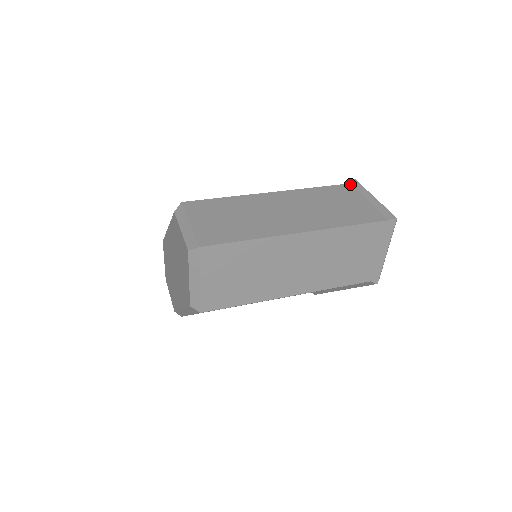
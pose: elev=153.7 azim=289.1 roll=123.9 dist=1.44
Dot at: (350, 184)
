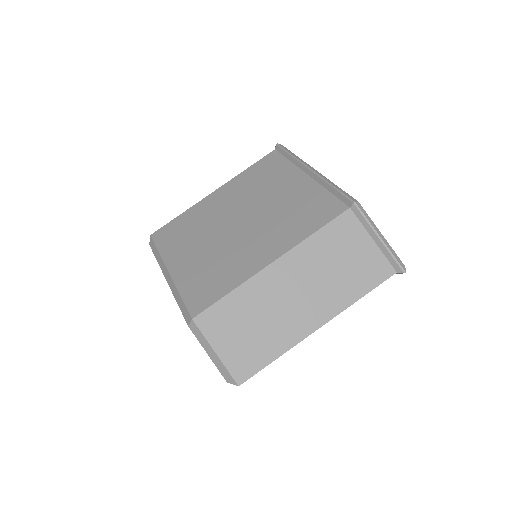
Dot at: (350, 210)
